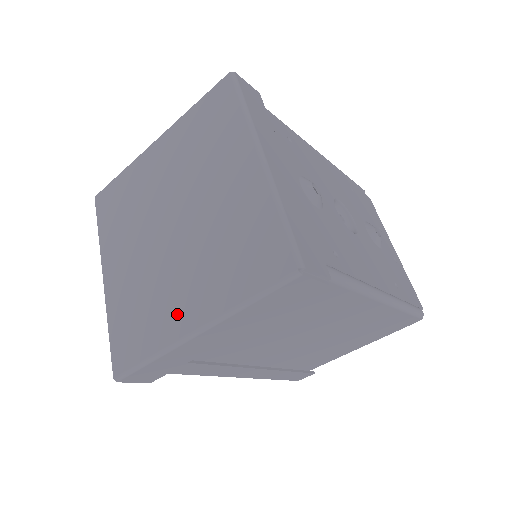
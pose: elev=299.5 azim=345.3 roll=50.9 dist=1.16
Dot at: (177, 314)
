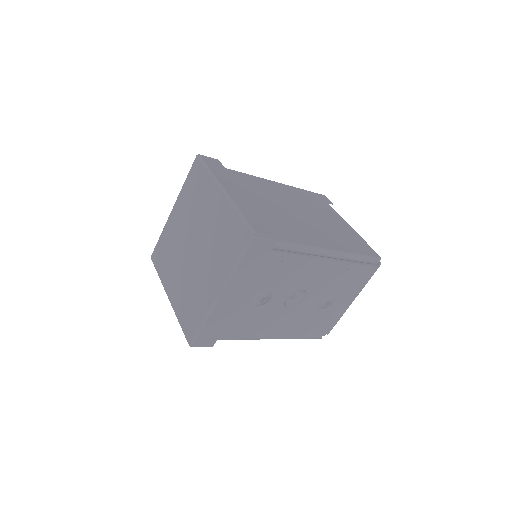
Dot at: (170, 282)
